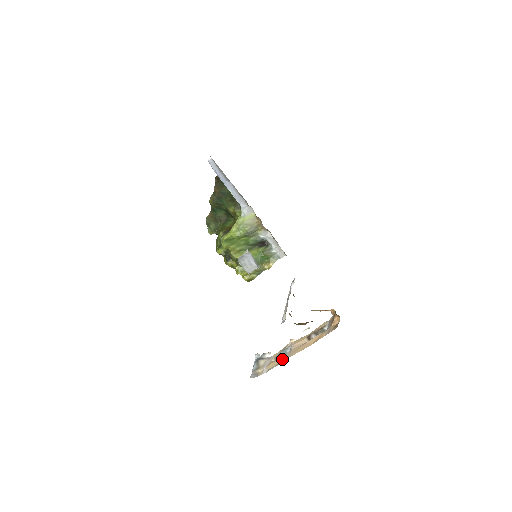
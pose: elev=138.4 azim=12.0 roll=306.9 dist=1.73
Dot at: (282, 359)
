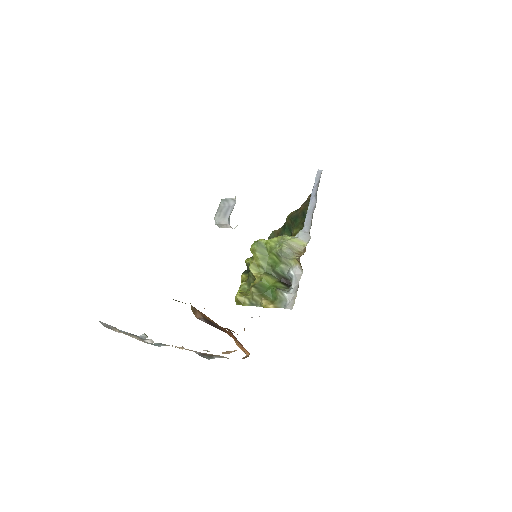
Dot at: occluded
